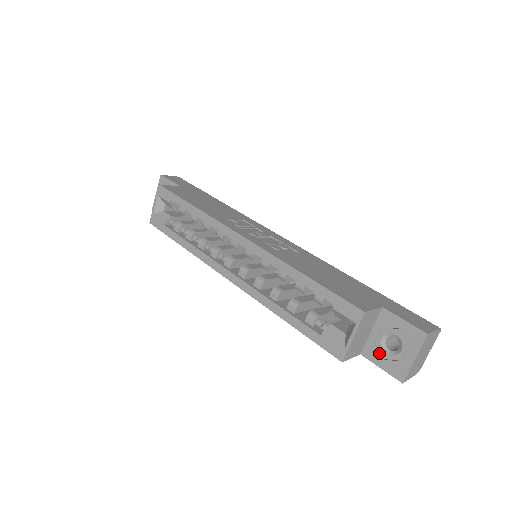
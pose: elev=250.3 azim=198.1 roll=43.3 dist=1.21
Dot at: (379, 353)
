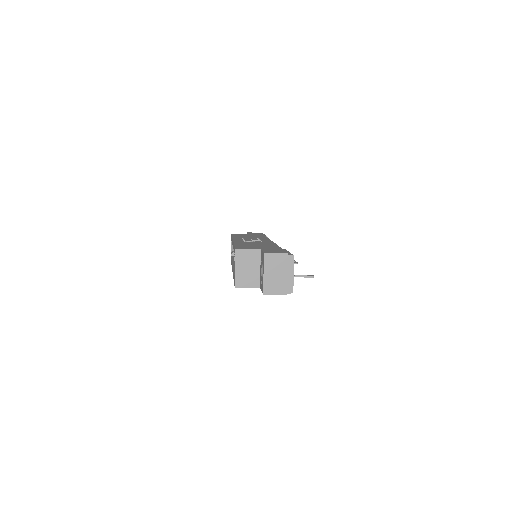
Dot at: (261, 281)
